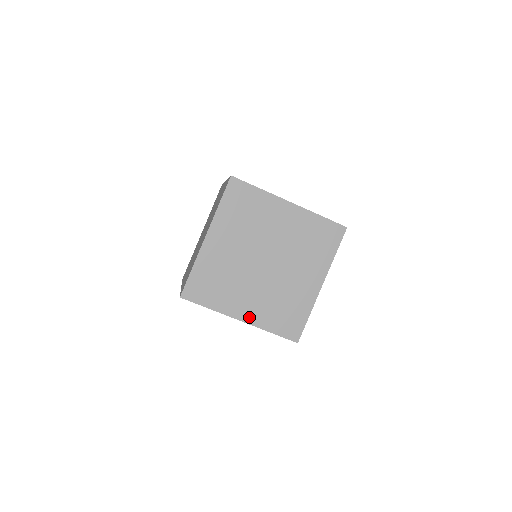
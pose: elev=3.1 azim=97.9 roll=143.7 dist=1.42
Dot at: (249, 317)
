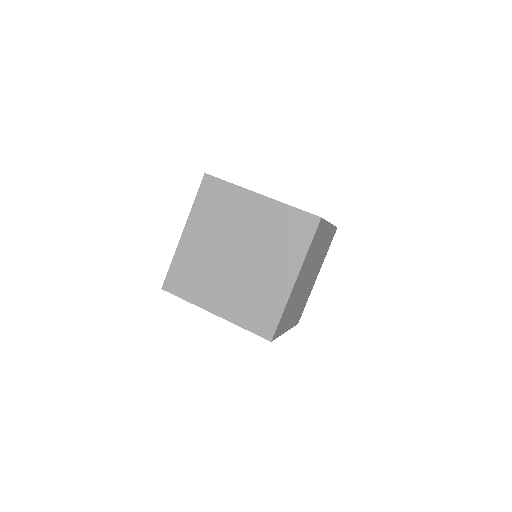
Dot at: occluded
